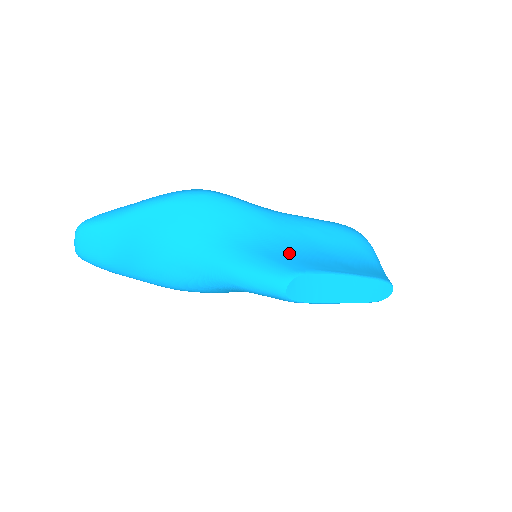
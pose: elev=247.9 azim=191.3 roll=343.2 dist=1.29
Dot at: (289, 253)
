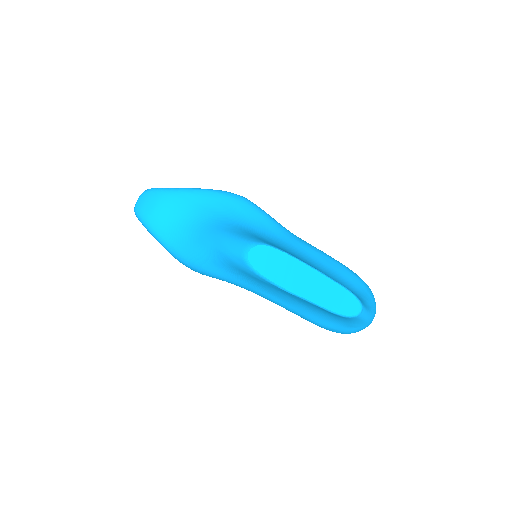
Dot at: (275, 244)
